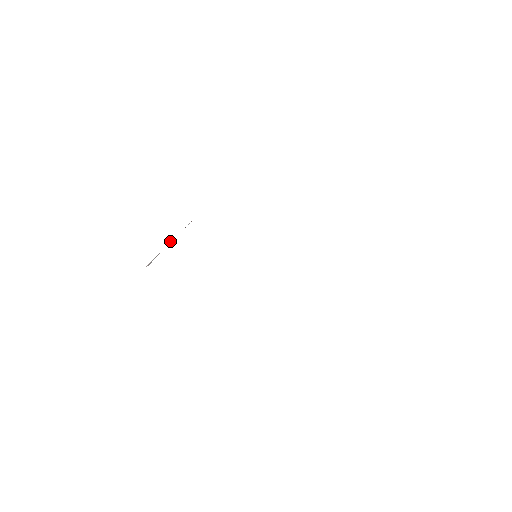
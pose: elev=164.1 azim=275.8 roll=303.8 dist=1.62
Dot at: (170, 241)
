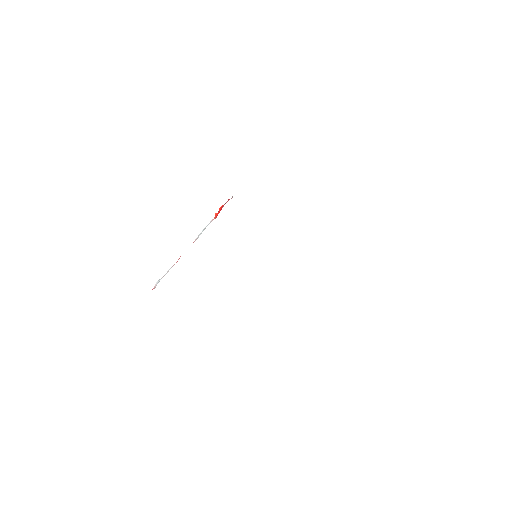
Dot at: occluded
